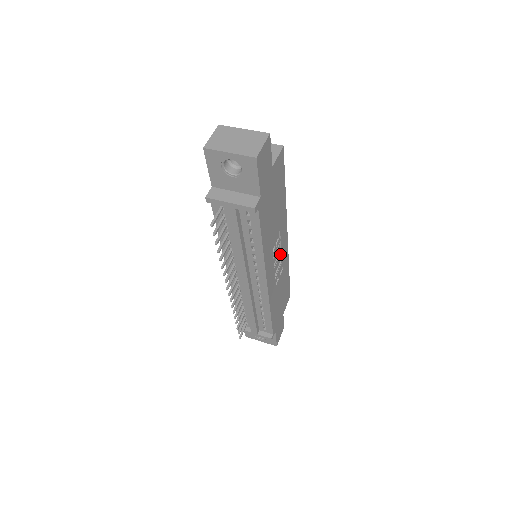
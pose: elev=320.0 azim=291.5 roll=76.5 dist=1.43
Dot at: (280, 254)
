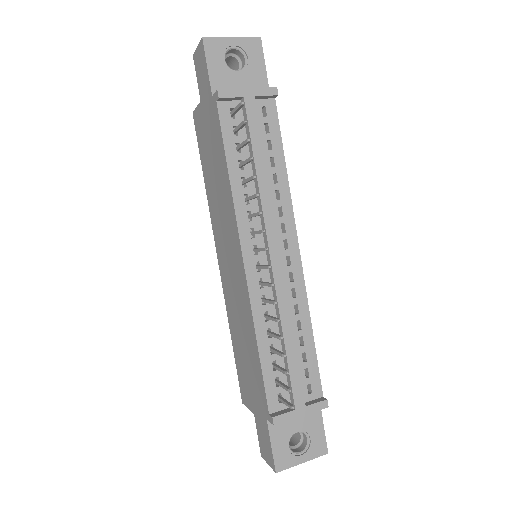
Dot at: occluded
